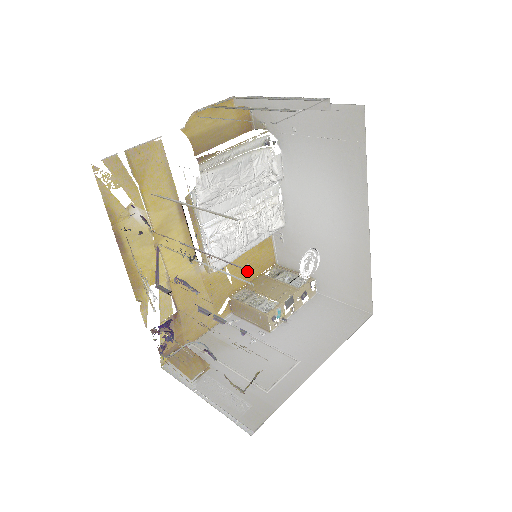
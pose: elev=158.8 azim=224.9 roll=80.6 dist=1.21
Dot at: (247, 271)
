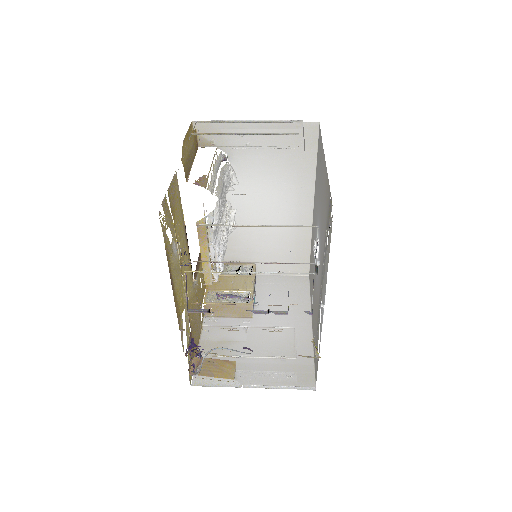
Dot at: occluded
